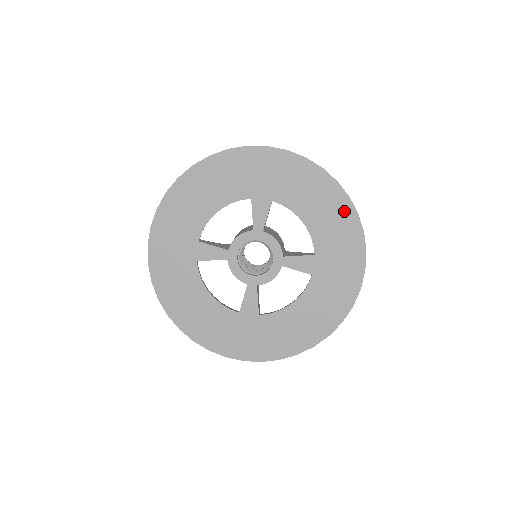
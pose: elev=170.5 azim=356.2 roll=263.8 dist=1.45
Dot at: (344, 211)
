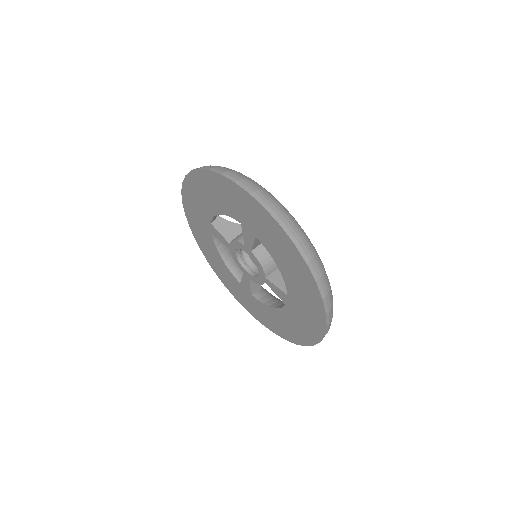
Dot at: (311, 288)
